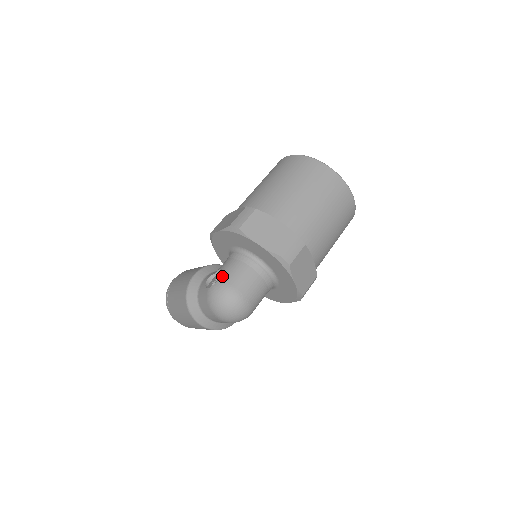
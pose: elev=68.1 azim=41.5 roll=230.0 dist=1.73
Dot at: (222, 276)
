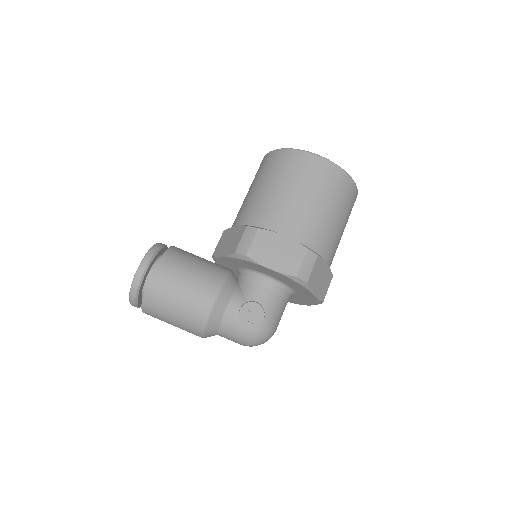
Dot at: (266, 316)
